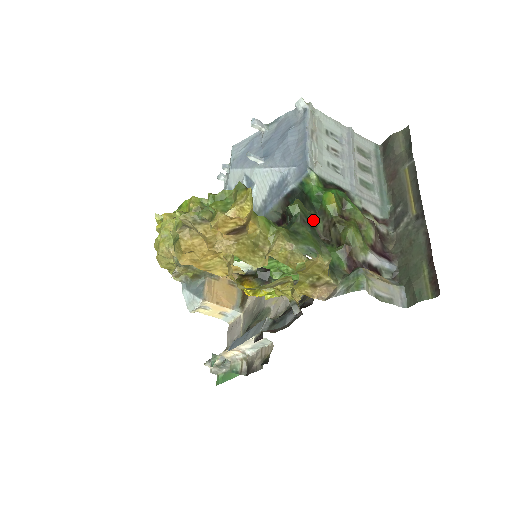
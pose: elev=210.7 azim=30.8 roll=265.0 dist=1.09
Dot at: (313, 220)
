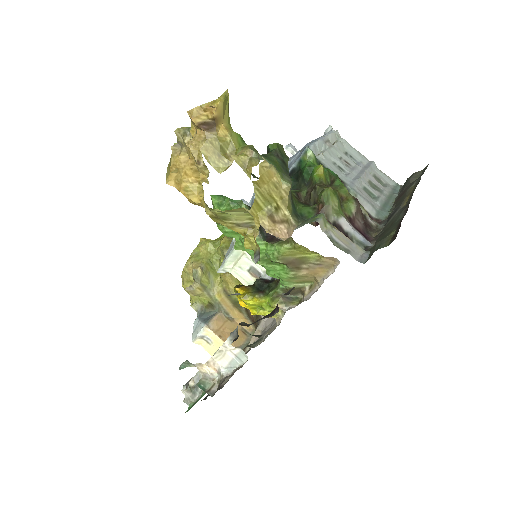
Dot at: (300, 189)
